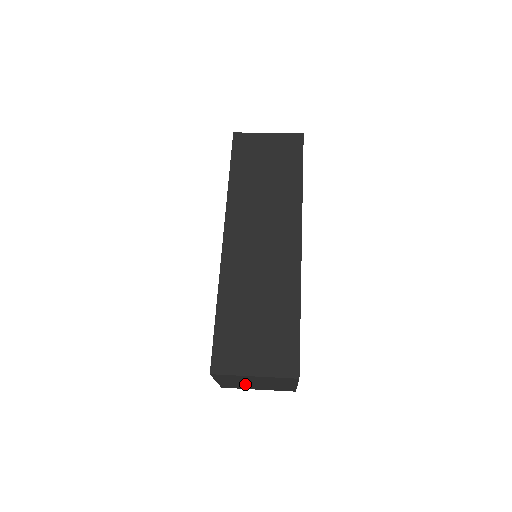
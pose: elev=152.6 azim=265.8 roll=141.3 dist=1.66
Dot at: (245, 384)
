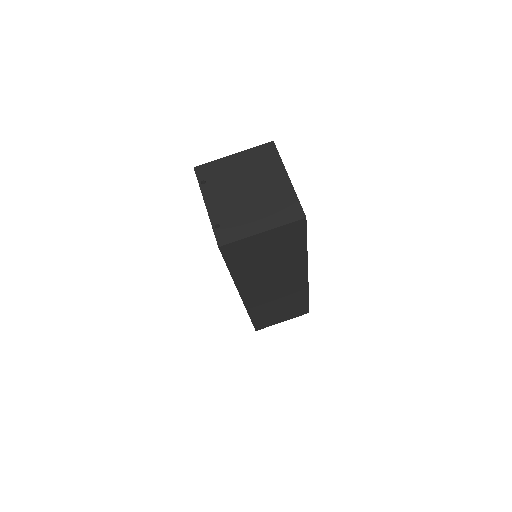
Dot at: occluded
